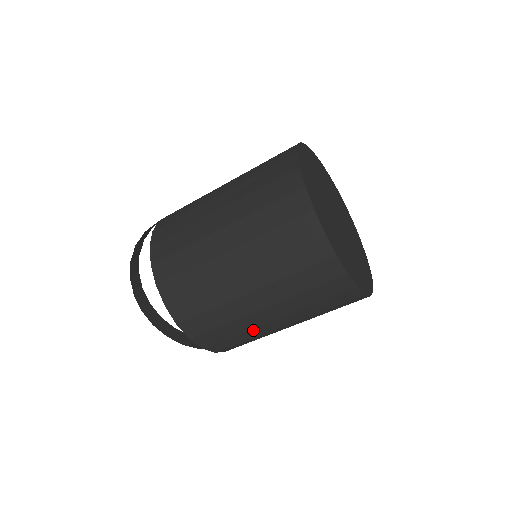
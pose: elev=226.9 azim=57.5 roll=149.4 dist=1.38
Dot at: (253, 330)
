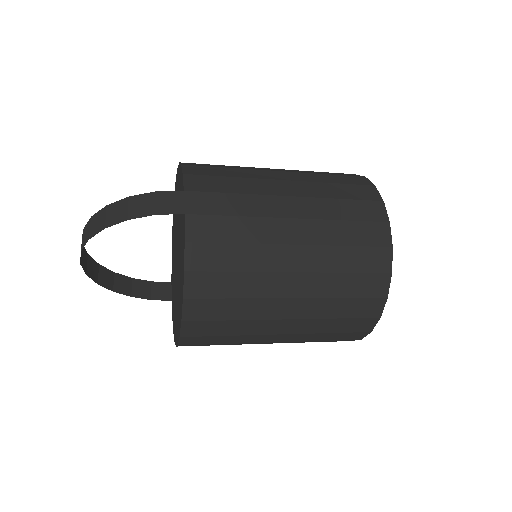
Dot at: occluded
